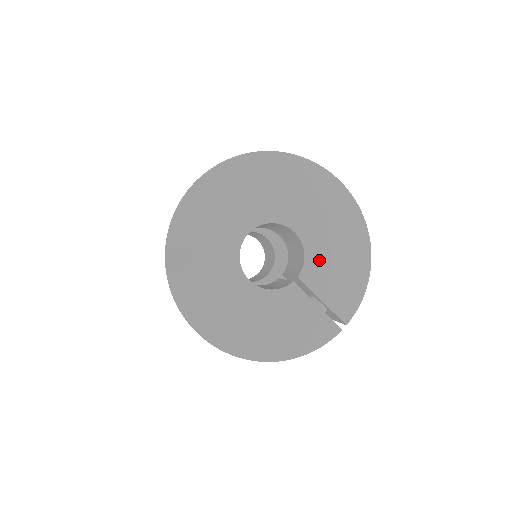
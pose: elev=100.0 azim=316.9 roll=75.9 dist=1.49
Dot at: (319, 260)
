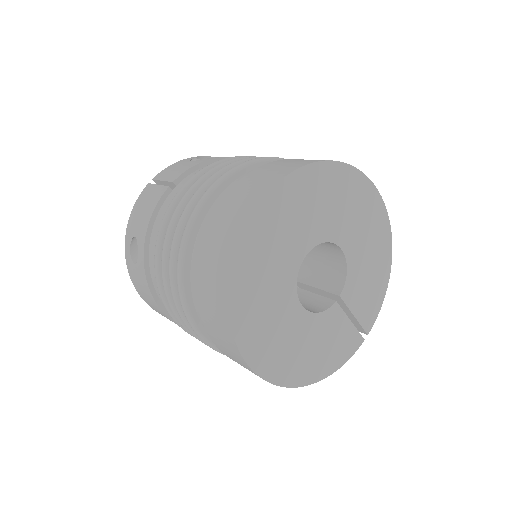
Dot at: (356, 276)
